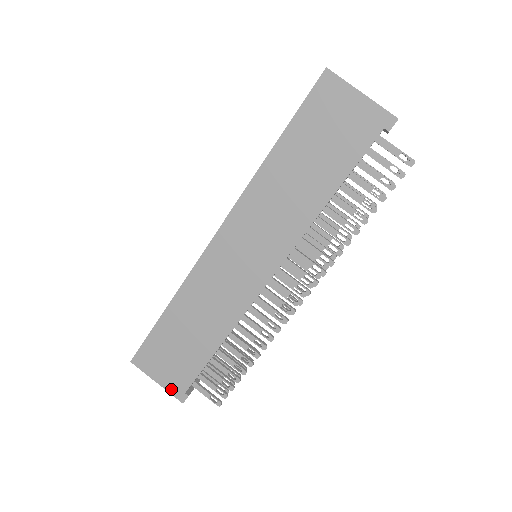
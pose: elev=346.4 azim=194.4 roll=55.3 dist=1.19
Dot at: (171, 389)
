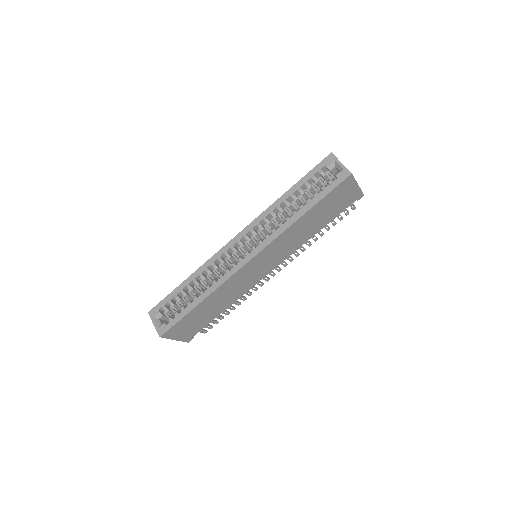
Dot at: (184, 339)
